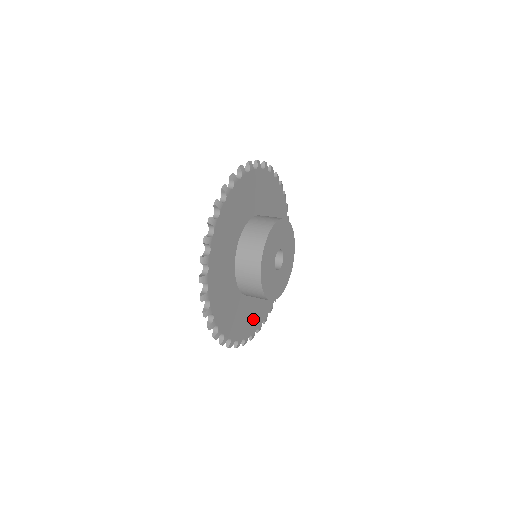
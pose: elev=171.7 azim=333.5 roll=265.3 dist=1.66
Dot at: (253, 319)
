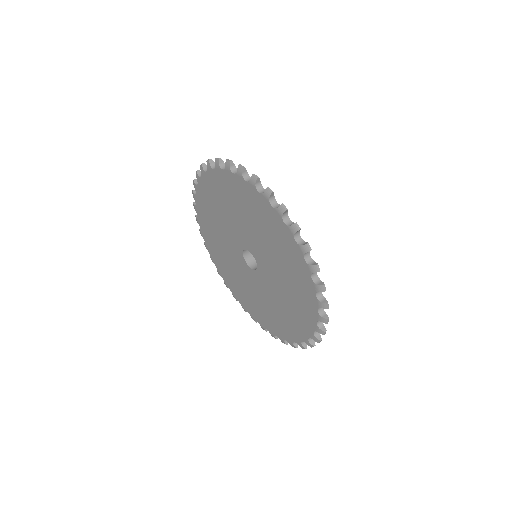
Dot at: occluded
